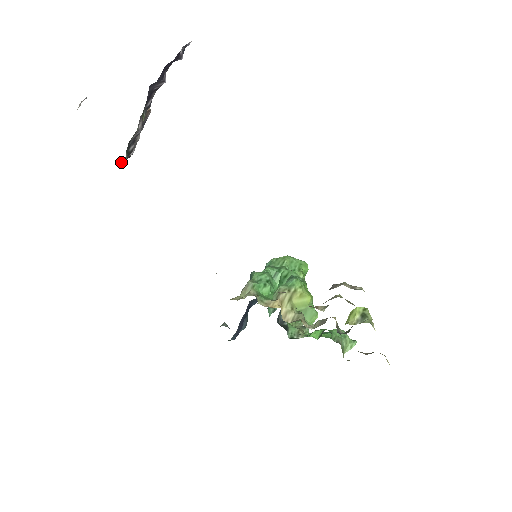
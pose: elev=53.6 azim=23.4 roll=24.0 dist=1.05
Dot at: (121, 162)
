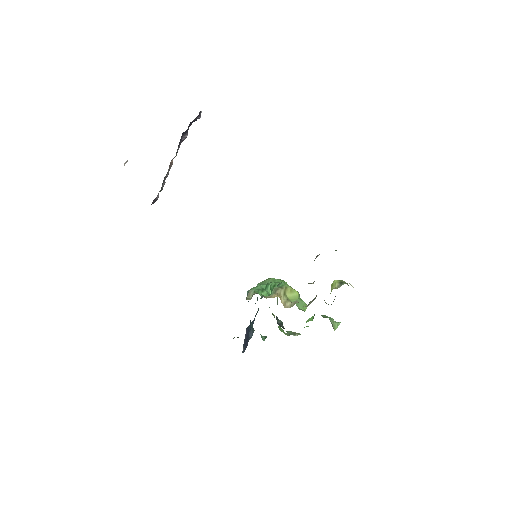
Dot at: (152, 202)
